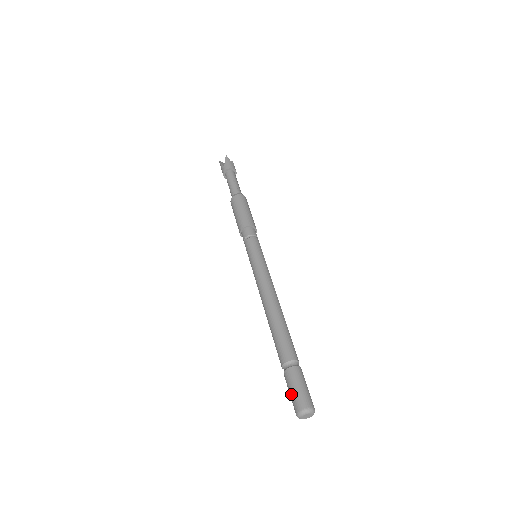
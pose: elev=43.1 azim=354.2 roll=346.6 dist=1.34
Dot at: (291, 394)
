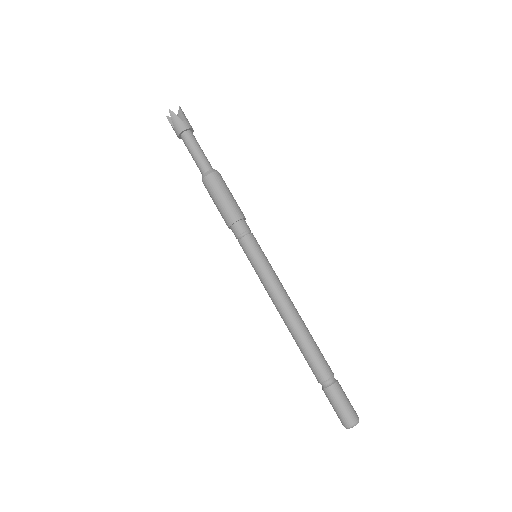
Dot at: (343, 407)
